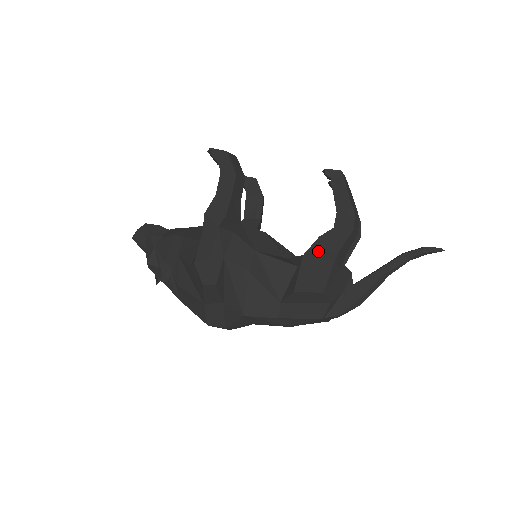
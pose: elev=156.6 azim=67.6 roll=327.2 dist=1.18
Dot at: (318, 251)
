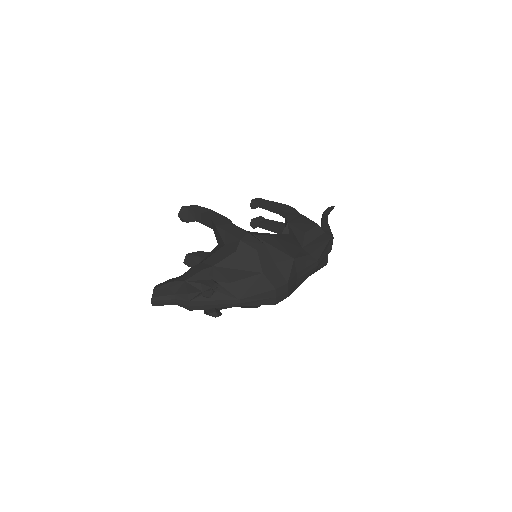
Dot at: (292, 219)
